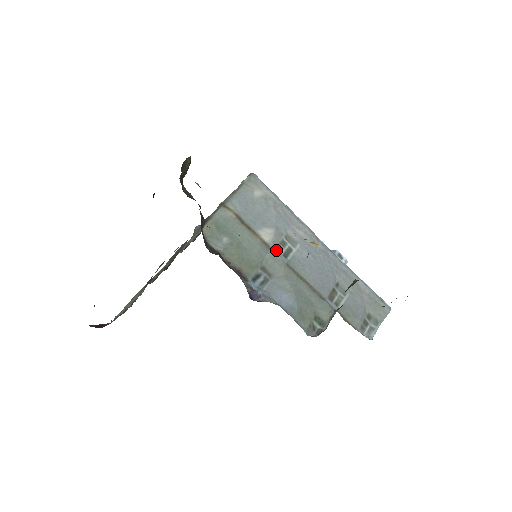
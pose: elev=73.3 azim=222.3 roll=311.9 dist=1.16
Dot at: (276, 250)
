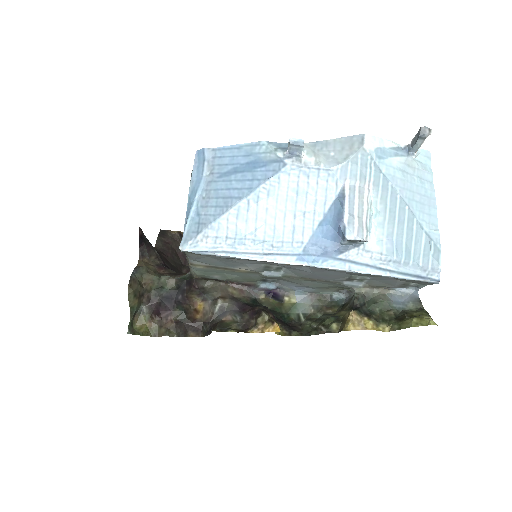
Dot at: (265, 271)
